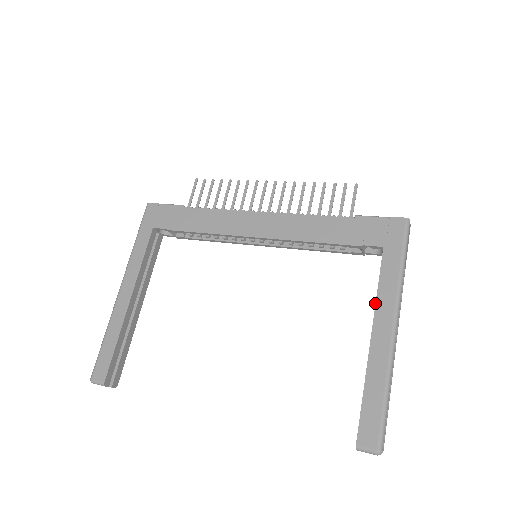
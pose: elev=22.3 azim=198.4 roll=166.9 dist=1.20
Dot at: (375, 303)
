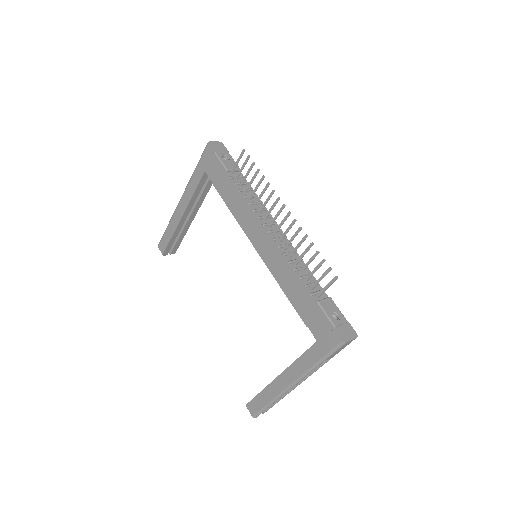
Dot at: (291, 364)
